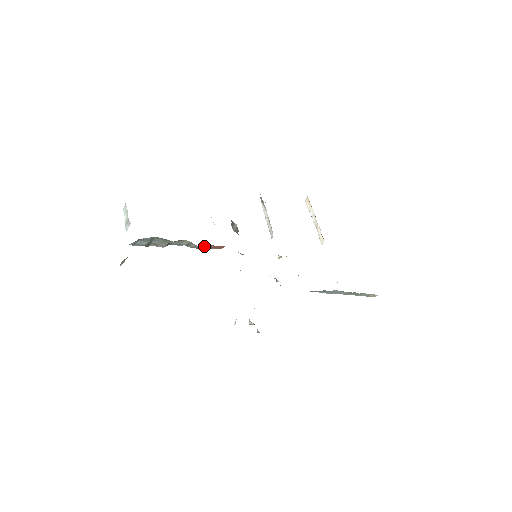
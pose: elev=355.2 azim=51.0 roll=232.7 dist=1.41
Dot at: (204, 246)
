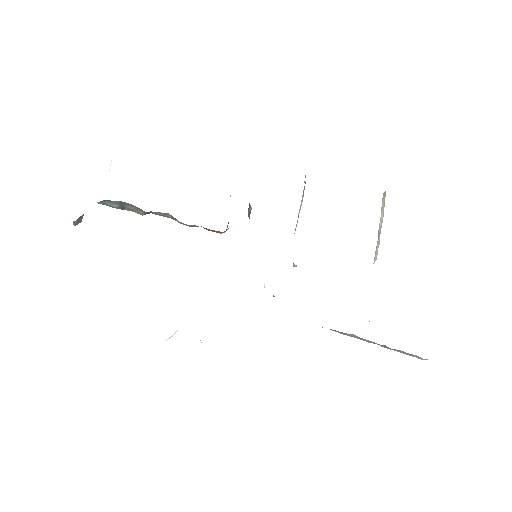
Dot at: occluded
